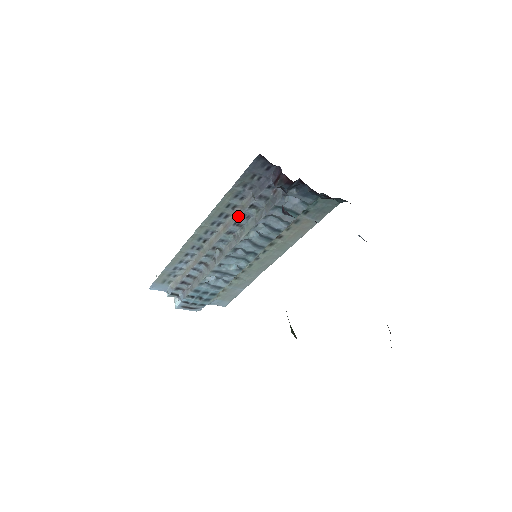
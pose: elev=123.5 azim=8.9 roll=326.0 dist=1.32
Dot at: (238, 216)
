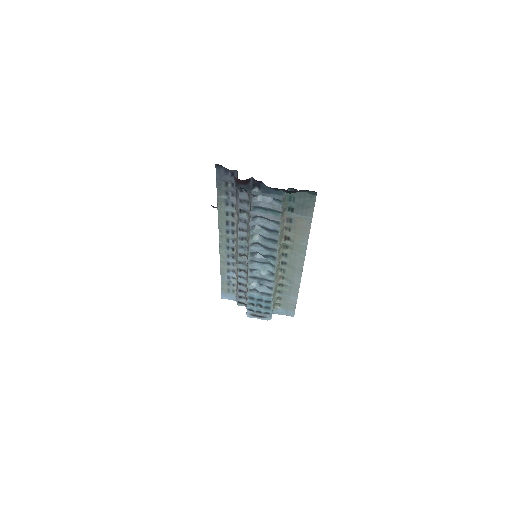
Dot at: (238, 222)
